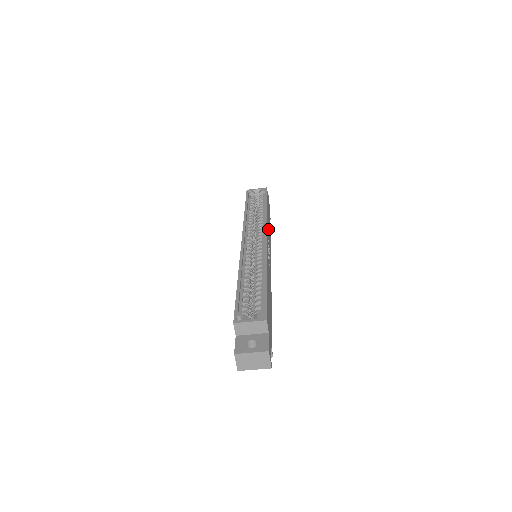
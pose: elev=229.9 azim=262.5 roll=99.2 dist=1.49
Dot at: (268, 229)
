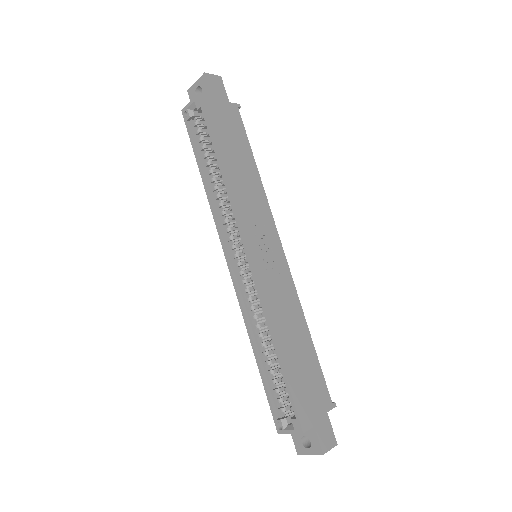
Dot at: (244, 195)
